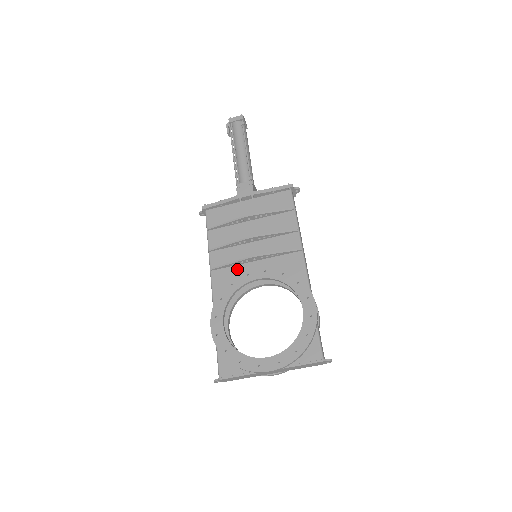
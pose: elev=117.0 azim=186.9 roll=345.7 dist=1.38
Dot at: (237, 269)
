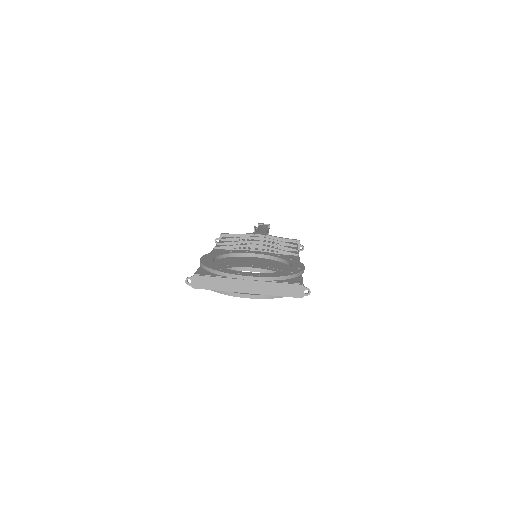
Dot at: occluded
